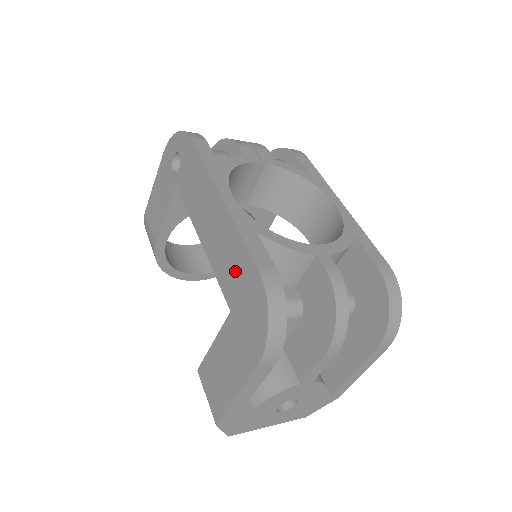
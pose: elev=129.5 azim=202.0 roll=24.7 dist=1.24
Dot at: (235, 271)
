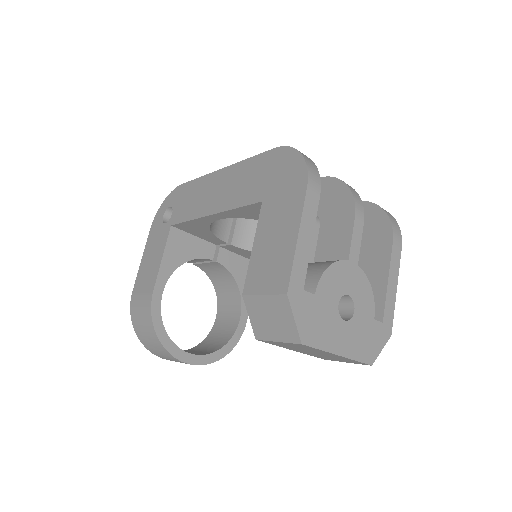
Dot at: (255, 177)
